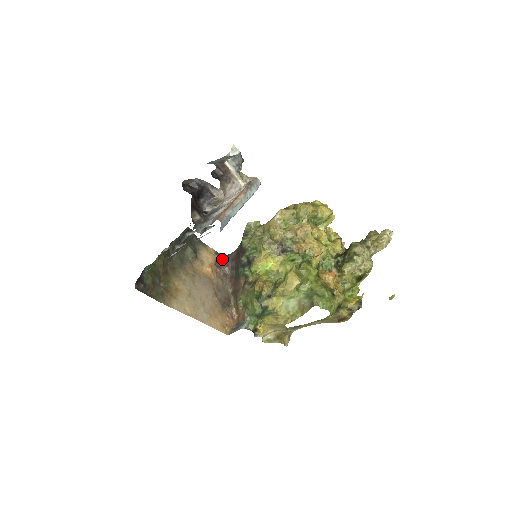
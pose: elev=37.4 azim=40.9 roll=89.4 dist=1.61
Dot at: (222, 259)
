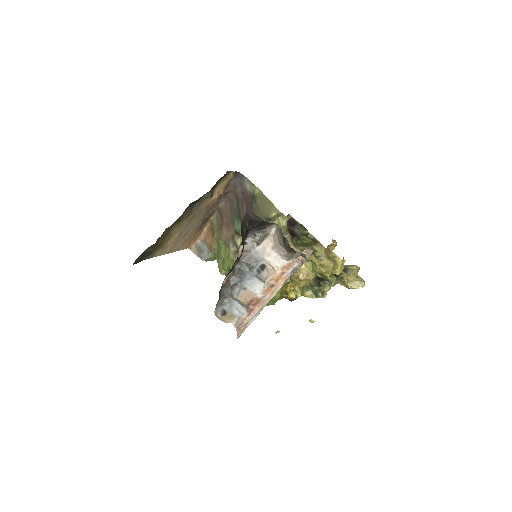
Dot at: (235, 179)
